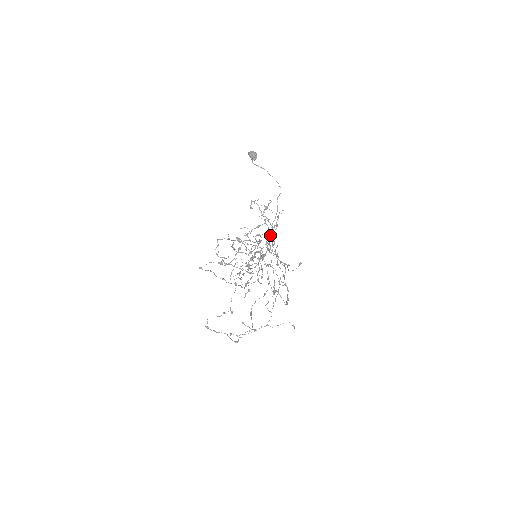
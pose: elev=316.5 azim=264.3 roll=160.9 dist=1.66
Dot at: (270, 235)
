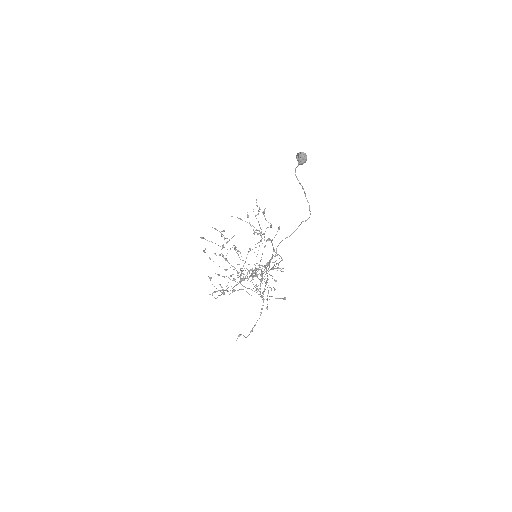
Dot at: (268, 269)
